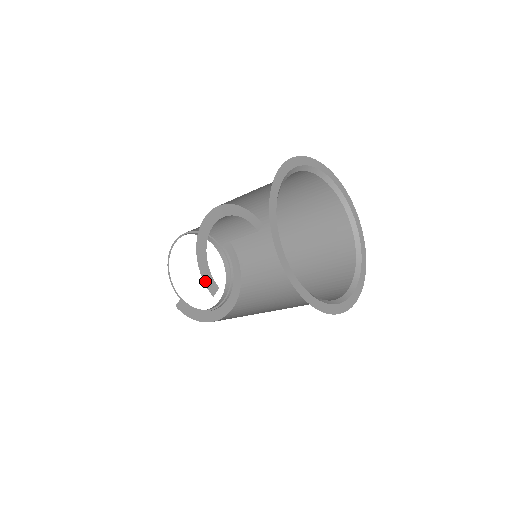
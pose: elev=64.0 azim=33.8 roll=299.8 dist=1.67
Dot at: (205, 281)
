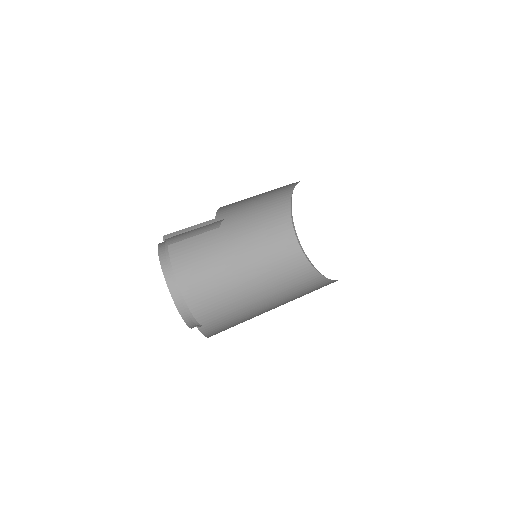
Dot at: occluded
